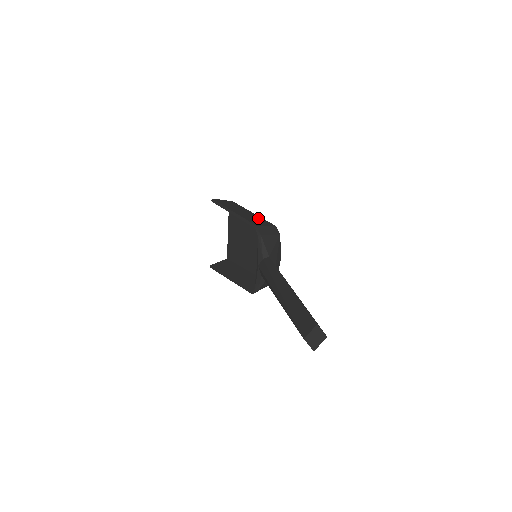
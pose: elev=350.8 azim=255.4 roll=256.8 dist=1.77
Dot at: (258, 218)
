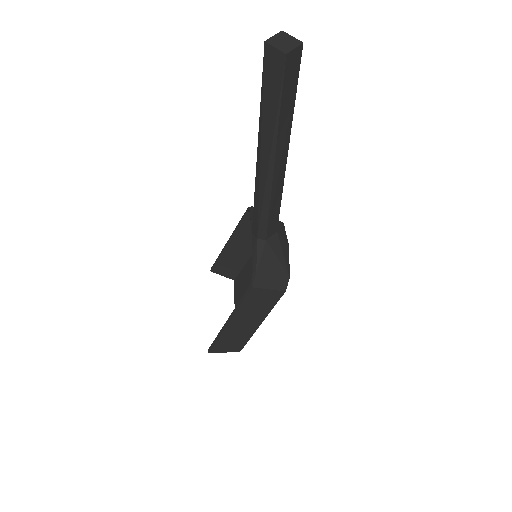
Dot at: occluded
